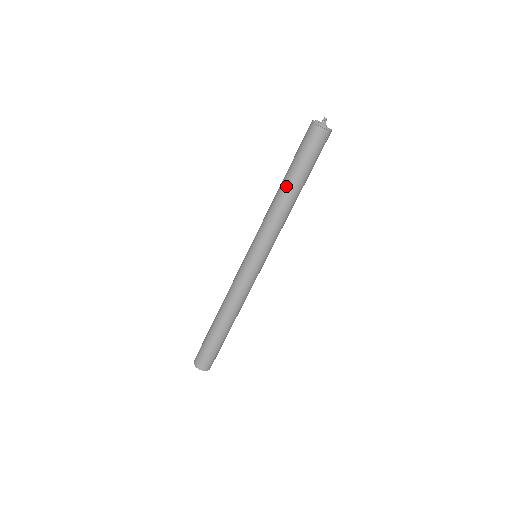
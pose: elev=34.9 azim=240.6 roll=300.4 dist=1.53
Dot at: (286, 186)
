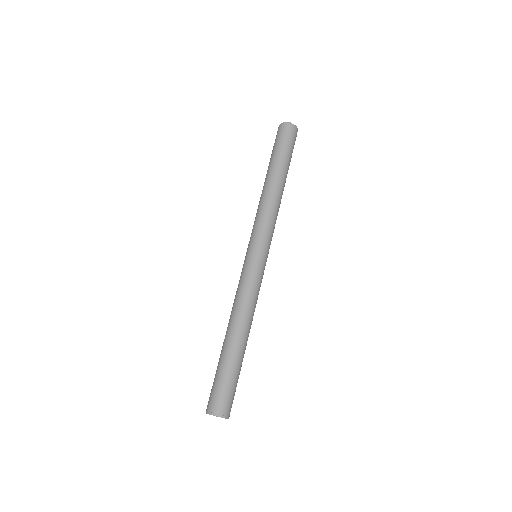
Dot at: (268, 177)
